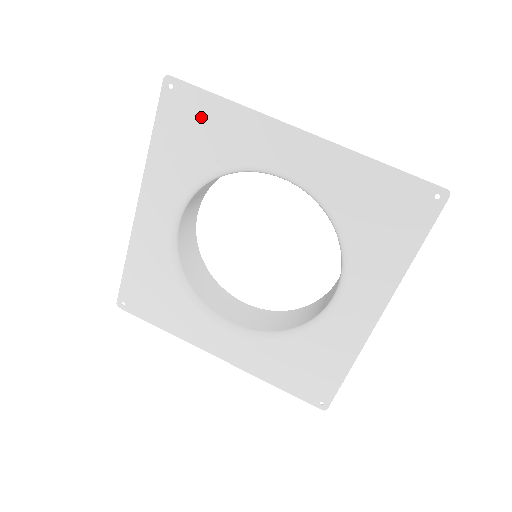
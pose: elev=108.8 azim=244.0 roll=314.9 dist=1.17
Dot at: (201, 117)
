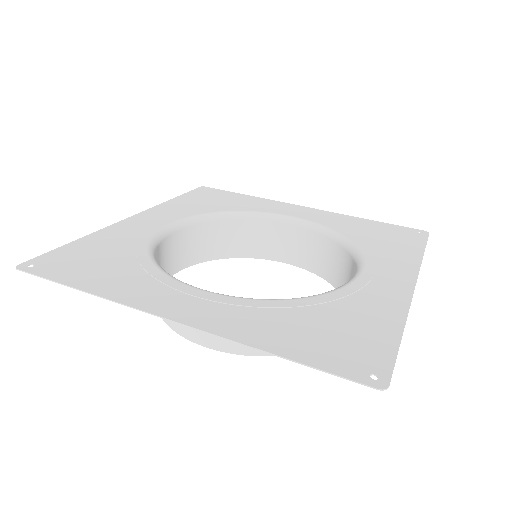
Dot at: (225, 197)
